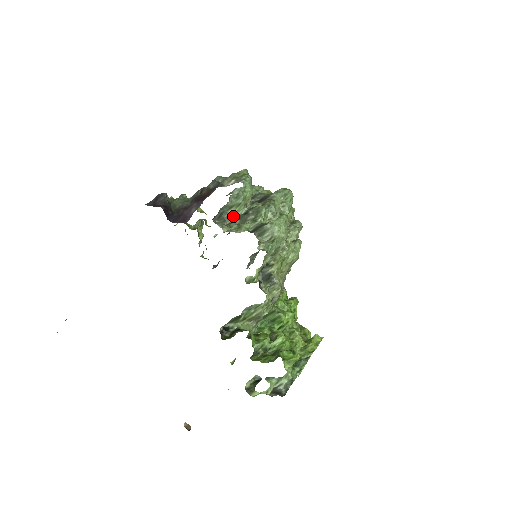
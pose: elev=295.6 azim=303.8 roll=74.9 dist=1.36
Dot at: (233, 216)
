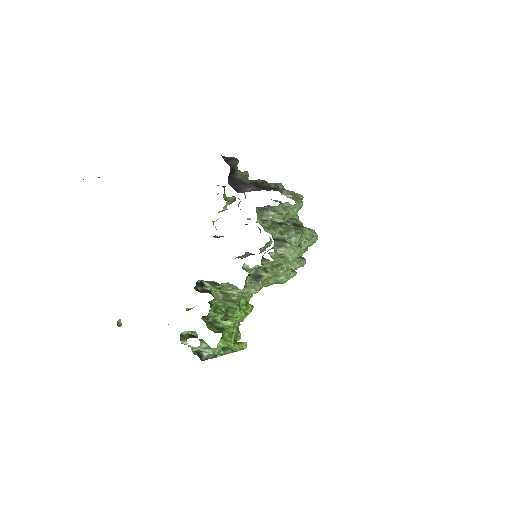
Dot at: (270, 217)
